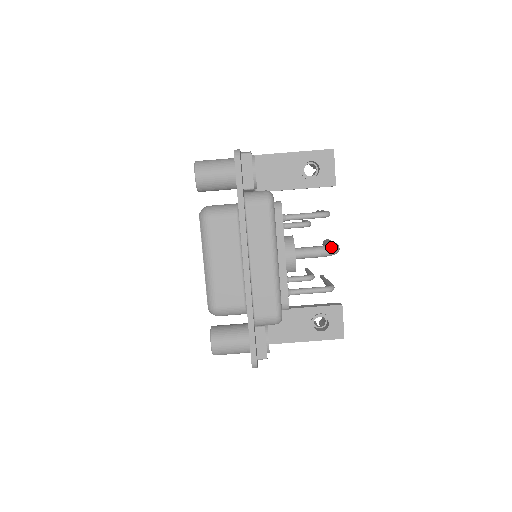
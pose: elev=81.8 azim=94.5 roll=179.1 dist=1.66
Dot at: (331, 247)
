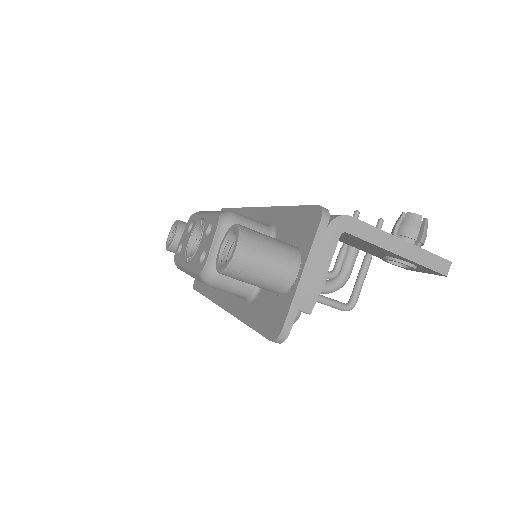
Dot at: occluded
